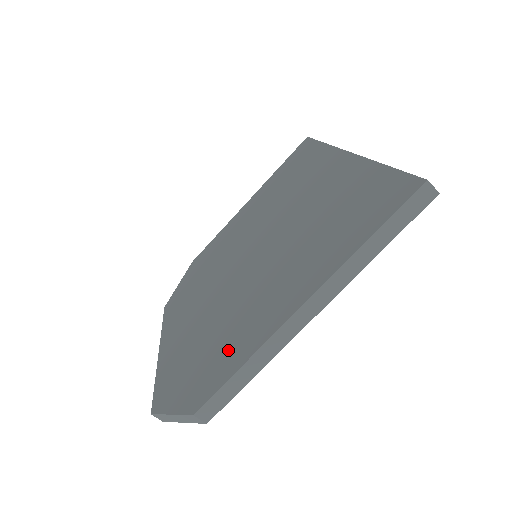
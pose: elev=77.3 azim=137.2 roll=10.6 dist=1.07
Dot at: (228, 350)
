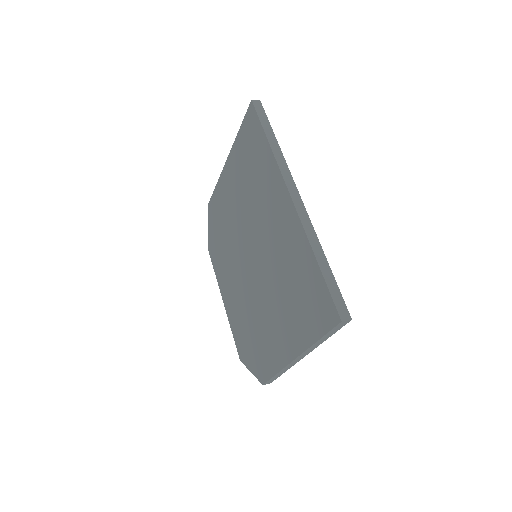
Dot at: (266, 353)
